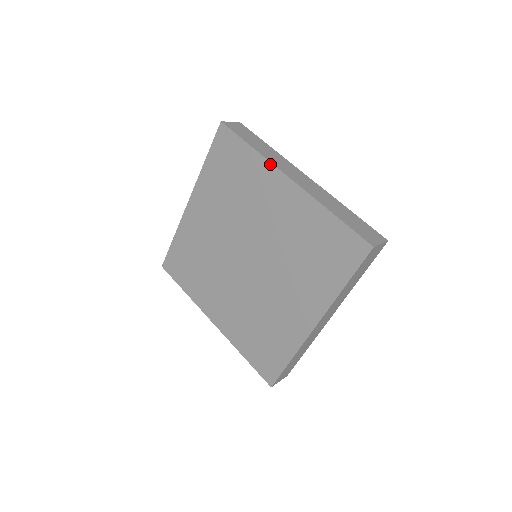
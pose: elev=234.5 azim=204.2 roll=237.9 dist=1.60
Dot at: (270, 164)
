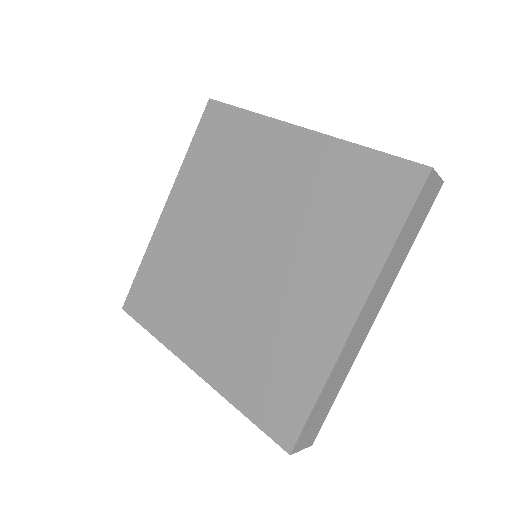
Dot at: (273, 120)
